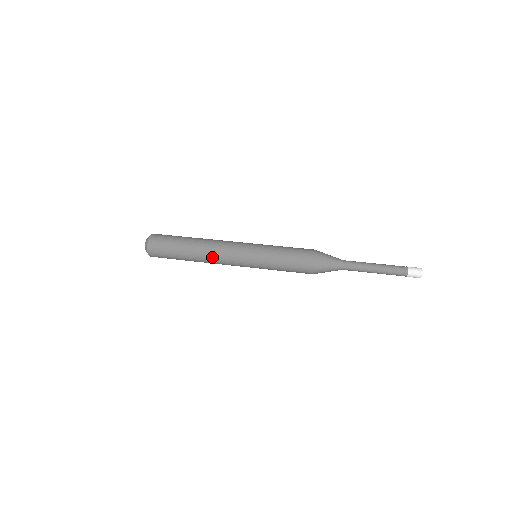
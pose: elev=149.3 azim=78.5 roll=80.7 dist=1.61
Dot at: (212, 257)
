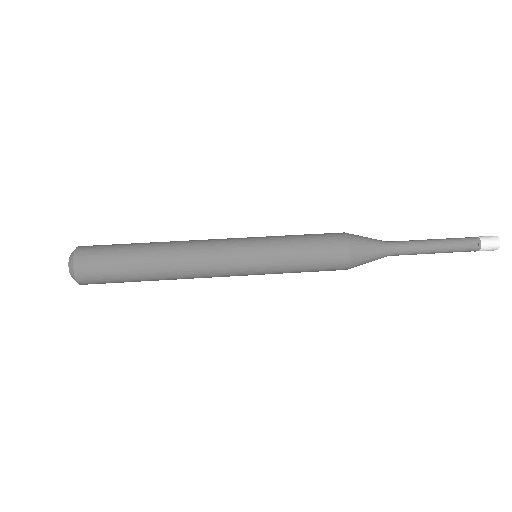
Dot at: (191, 278)
